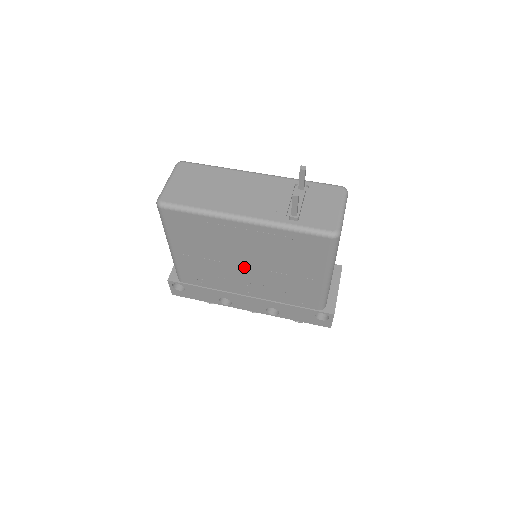
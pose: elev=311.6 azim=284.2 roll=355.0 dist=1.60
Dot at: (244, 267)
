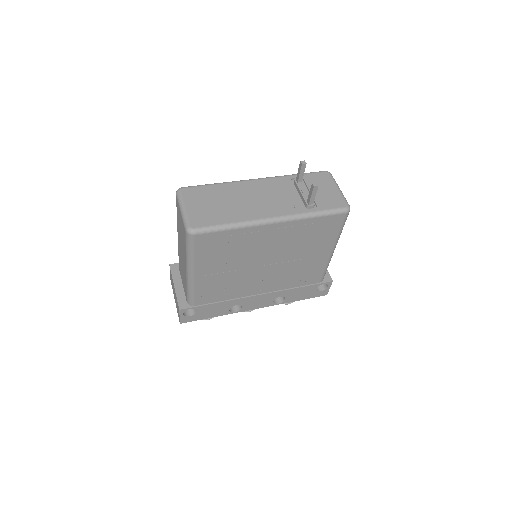
Dot at: (263, 267)
